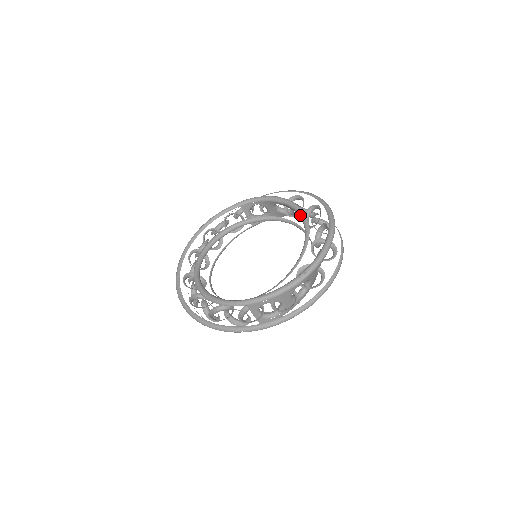
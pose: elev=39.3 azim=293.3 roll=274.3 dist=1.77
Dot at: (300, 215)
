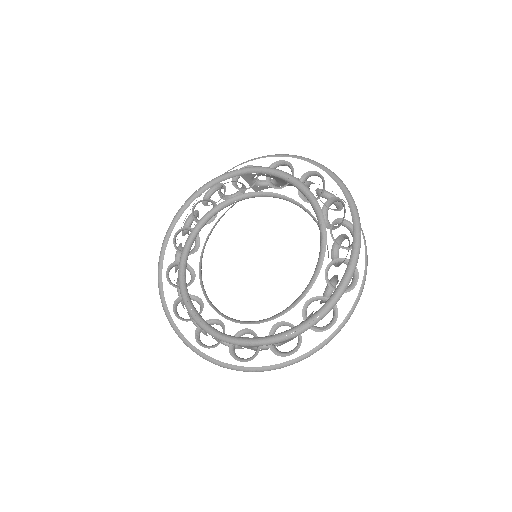
Dot at: (317, 216)
